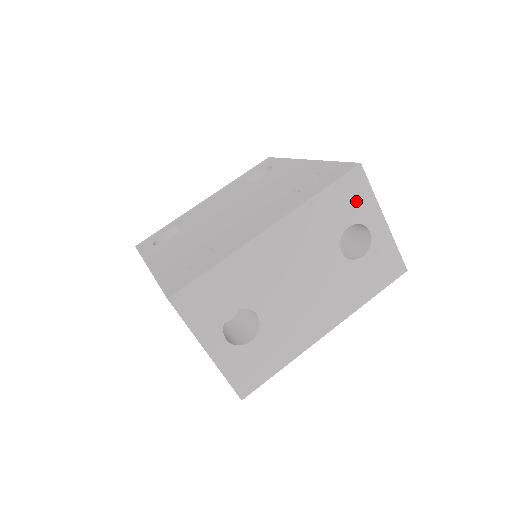
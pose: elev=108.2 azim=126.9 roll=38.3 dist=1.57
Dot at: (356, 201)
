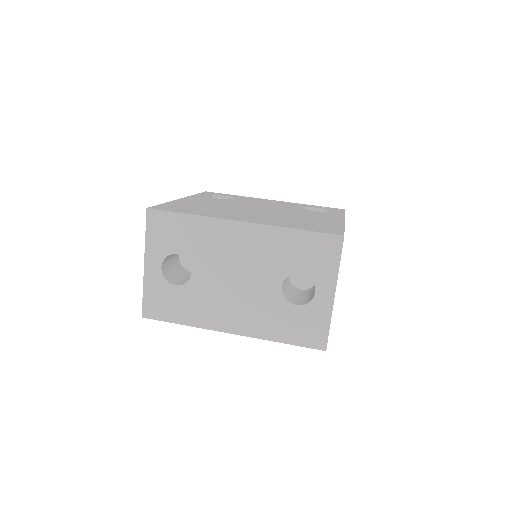
Dot at: (320, 260)
